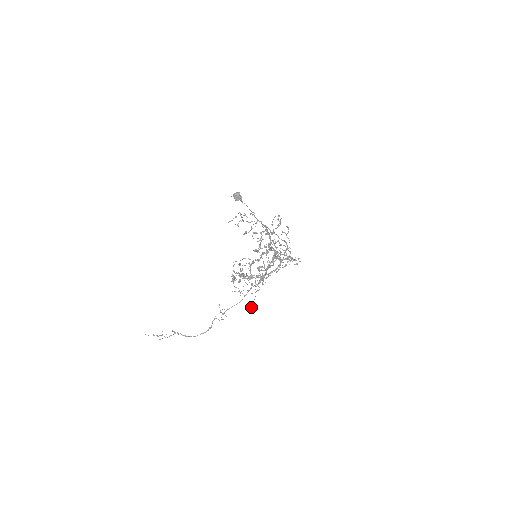
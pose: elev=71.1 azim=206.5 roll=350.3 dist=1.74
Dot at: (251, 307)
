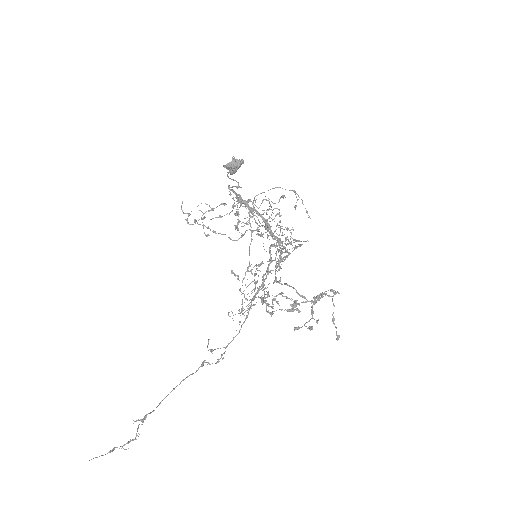
Dot at: (240, 321)
